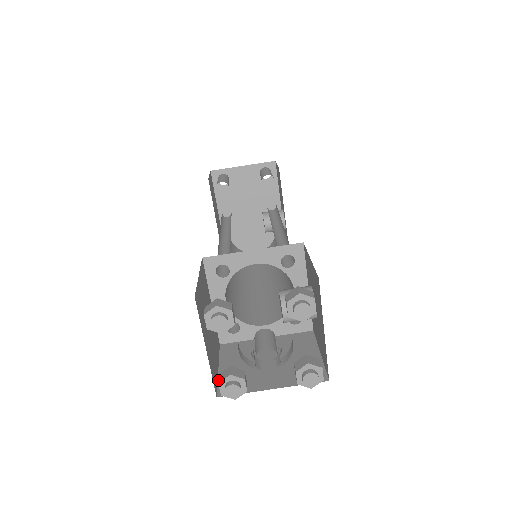
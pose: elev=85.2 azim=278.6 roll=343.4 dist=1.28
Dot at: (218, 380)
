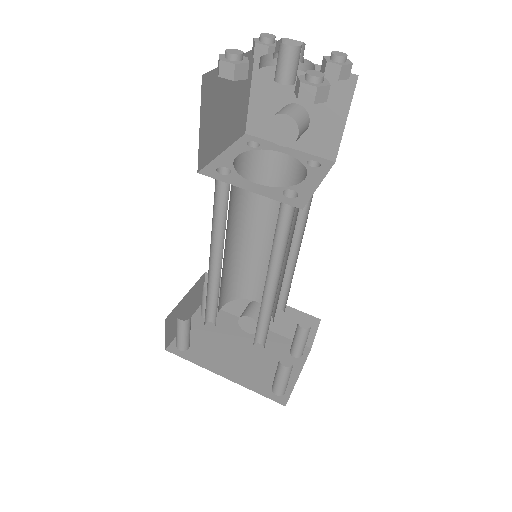
Dot at: (299, 87)
